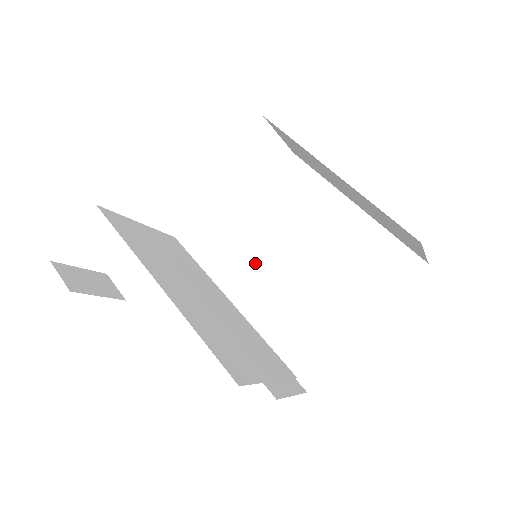
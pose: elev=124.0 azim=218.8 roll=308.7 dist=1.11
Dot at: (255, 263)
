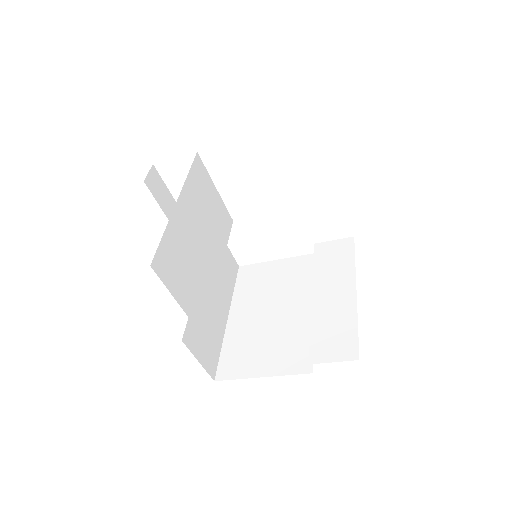
Dot at: (269, 285)
